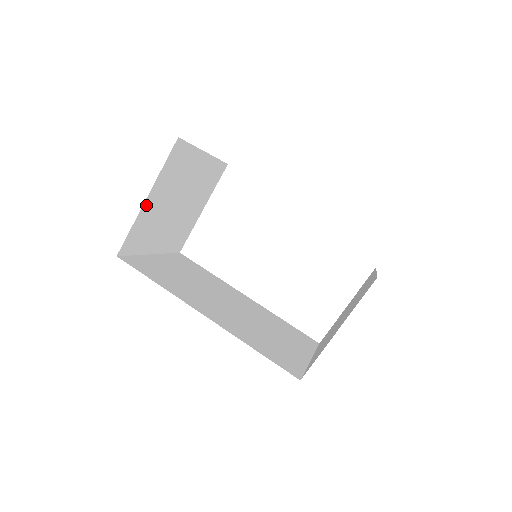
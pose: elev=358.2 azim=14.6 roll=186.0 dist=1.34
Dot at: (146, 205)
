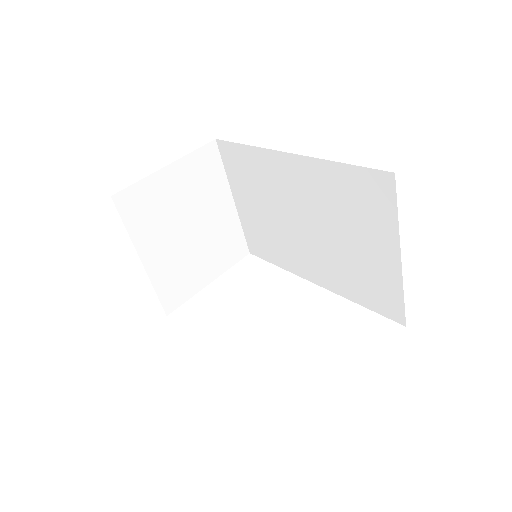
Dot at: (163, 175)
